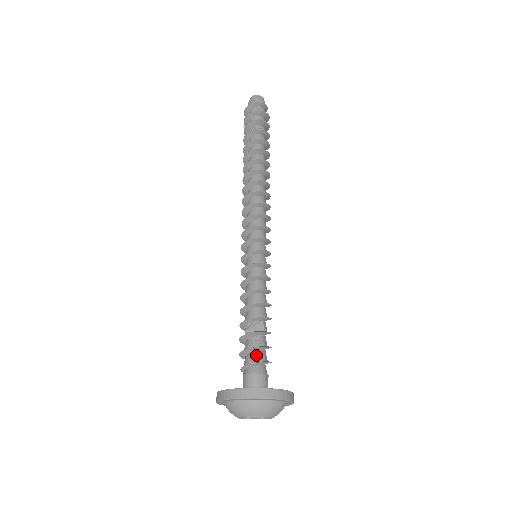
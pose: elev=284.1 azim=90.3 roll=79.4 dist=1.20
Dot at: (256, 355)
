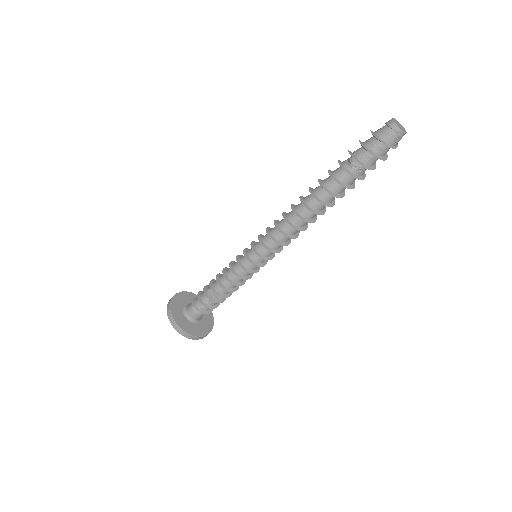
Dot at: (205, 307)
